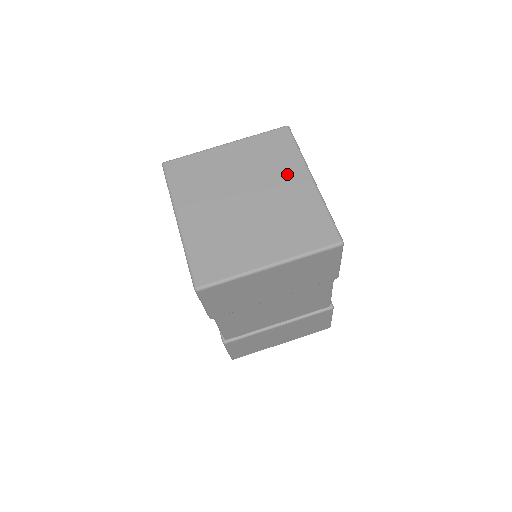
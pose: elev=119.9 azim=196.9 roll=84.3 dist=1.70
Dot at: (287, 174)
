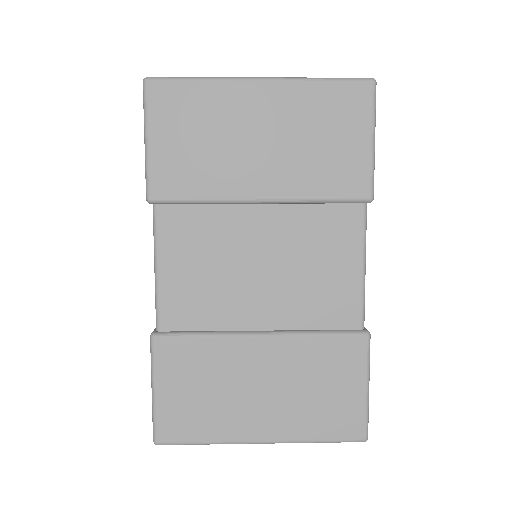
Dot at: occluded
